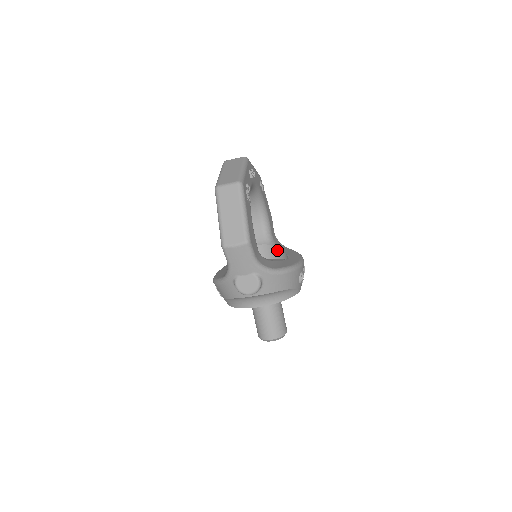
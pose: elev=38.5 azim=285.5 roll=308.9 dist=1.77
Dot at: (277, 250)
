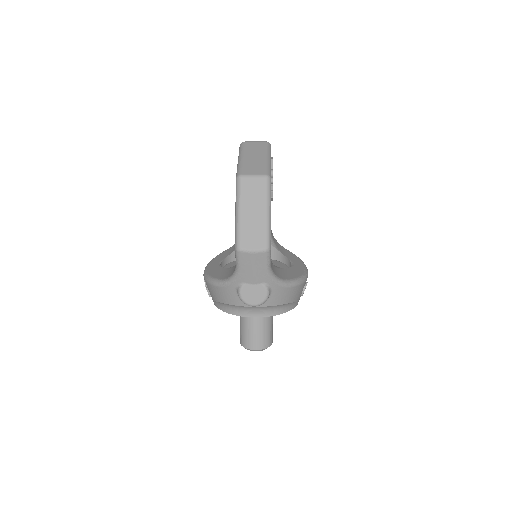
Dot at: (276, 251)
